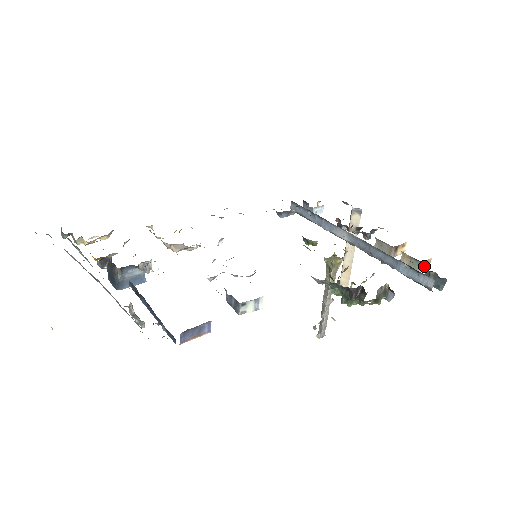
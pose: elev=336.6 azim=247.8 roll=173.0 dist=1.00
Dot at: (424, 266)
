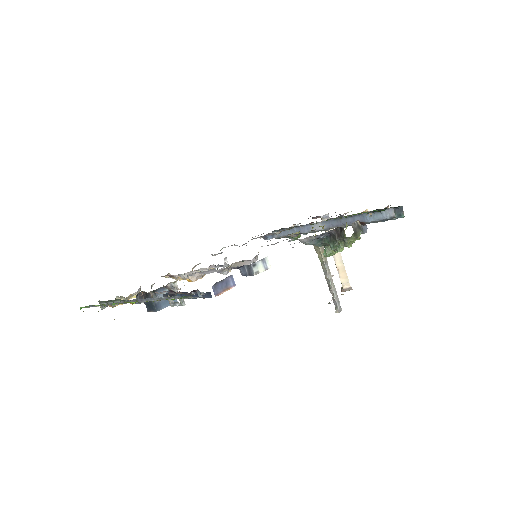
Dot at: occluded
